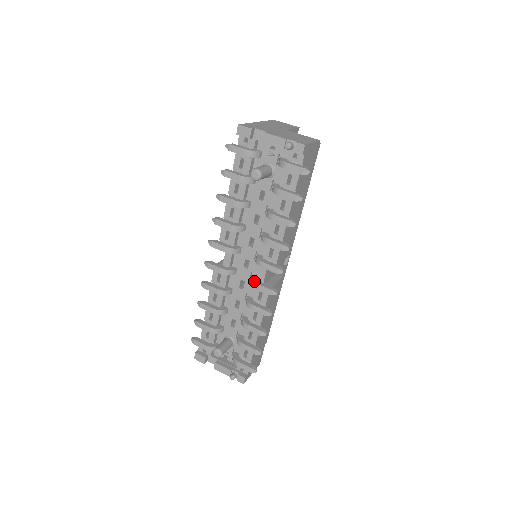
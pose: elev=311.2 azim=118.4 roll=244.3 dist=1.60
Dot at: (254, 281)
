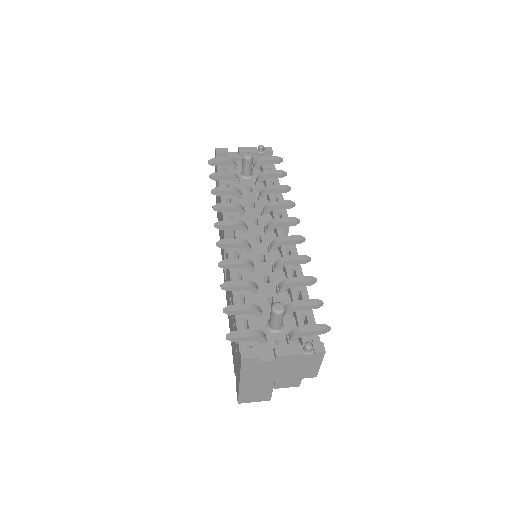
Dot at: (277, 237)
